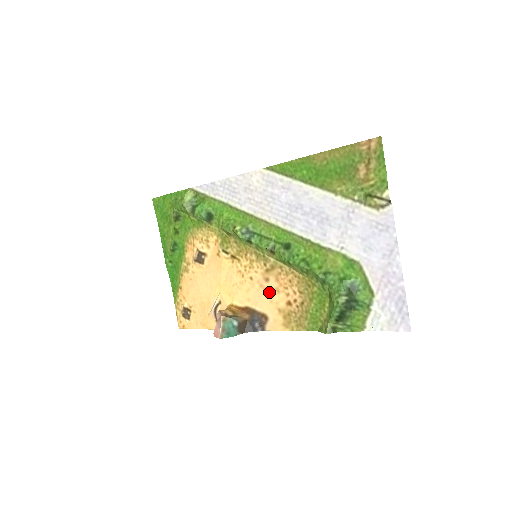
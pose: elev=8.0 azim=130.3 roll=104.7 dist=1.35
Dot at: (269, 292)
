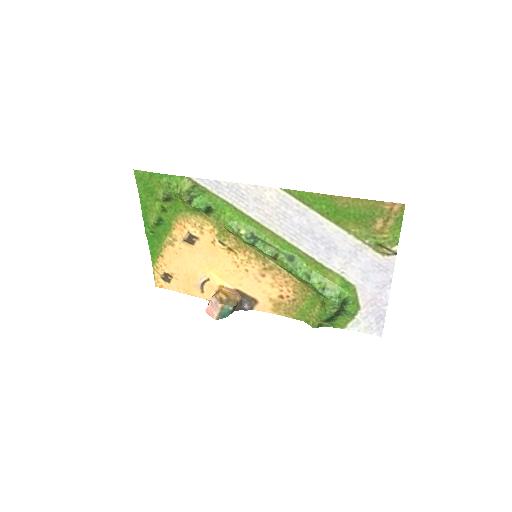
Dot at: (263, 285)
